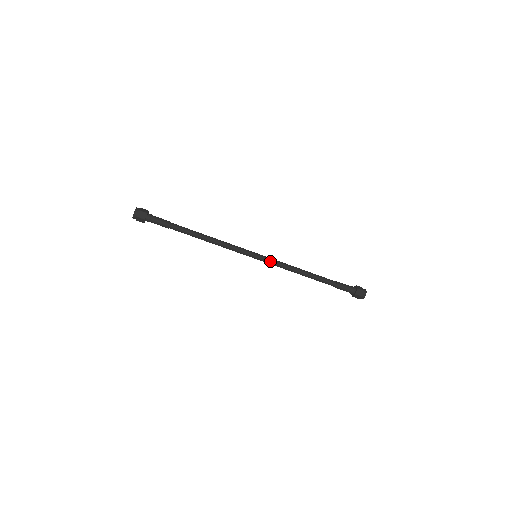
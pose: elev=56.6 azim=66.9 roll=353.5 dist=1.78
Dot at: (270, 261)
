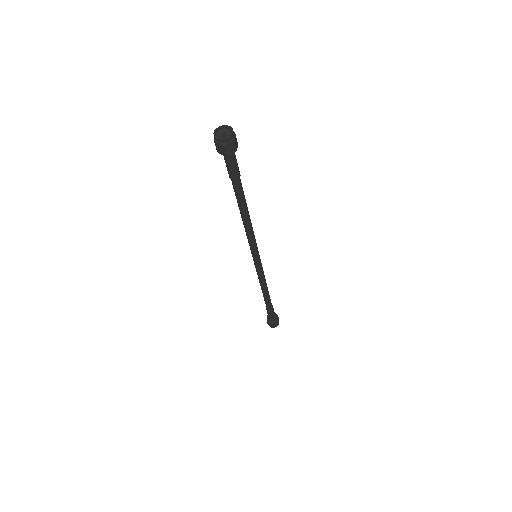
Dot at: (260, 268)
